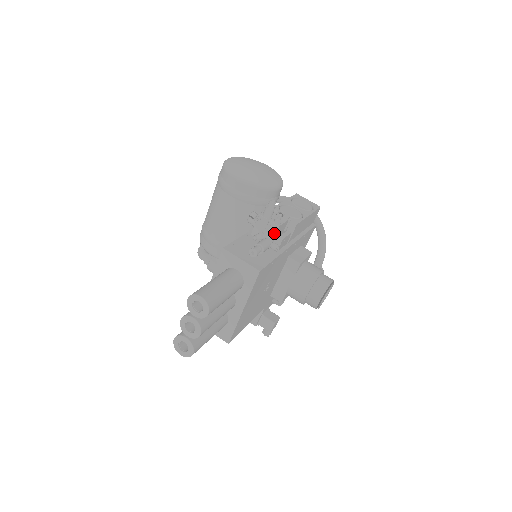
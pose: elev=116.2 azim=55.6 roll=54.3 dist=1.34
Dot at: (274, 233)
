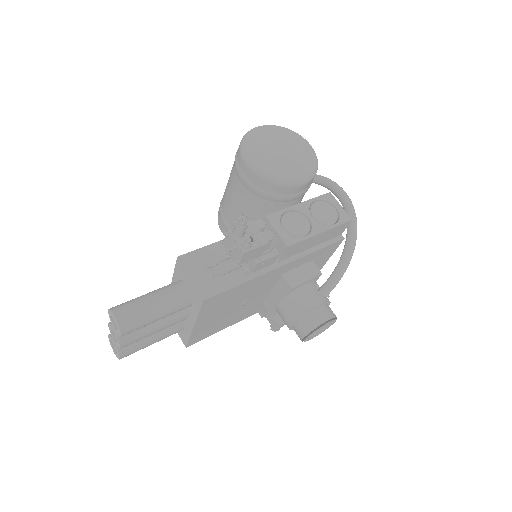
Dot at: (239, 257)
